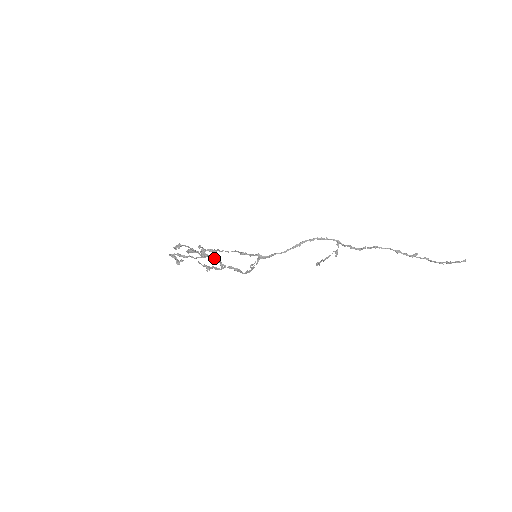
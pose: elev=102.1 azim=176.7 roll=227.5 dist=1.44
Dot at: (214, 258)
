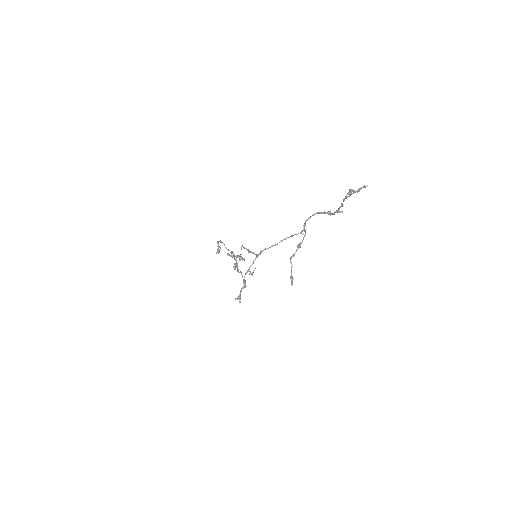
Dot at: occluded
